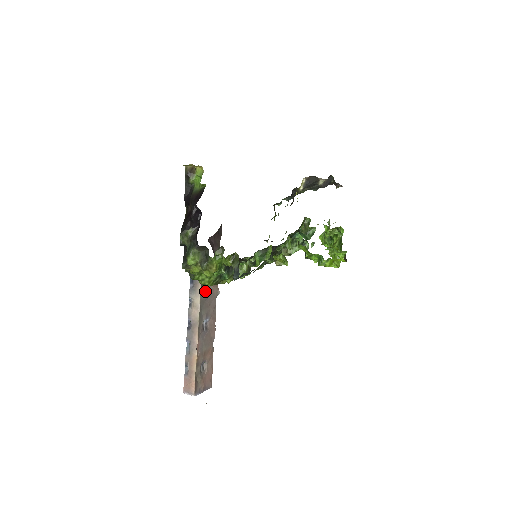
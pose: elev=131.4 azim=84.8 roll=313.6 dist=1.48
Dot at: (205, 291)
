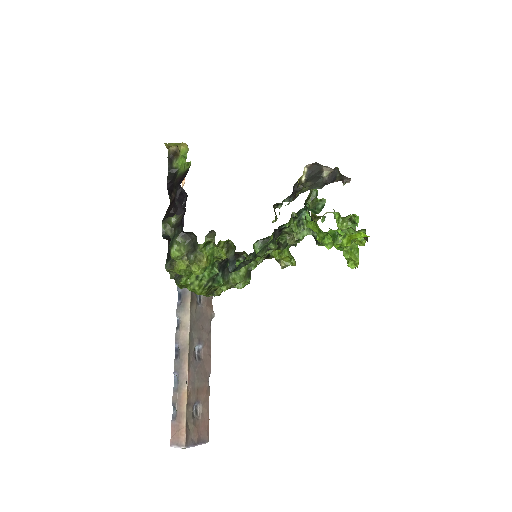
Dot at: (196, 308)
